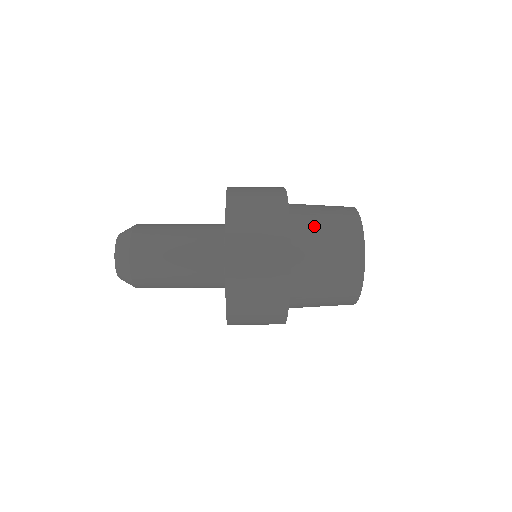
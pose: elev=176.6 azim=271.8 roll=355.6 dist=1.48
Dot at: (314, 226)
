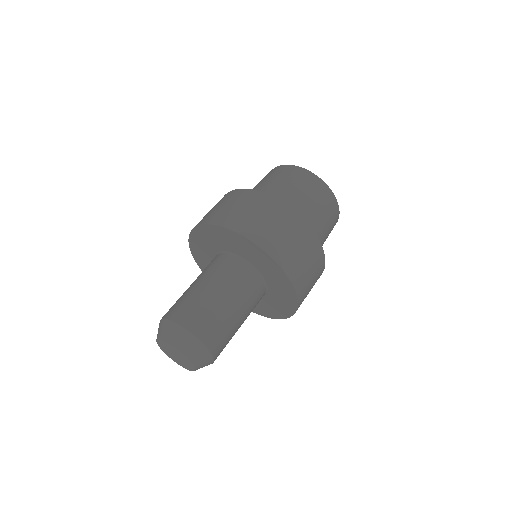
Dot at: occluded
